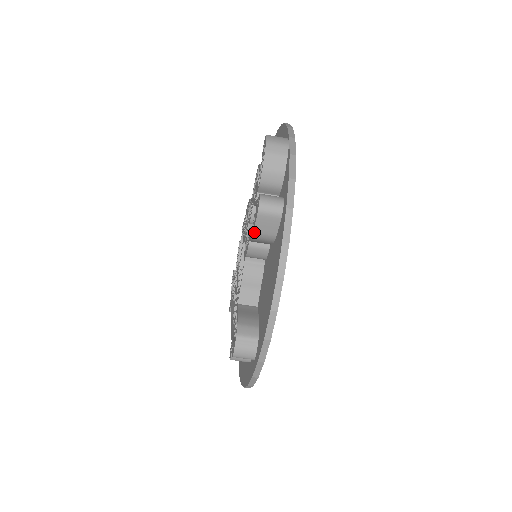
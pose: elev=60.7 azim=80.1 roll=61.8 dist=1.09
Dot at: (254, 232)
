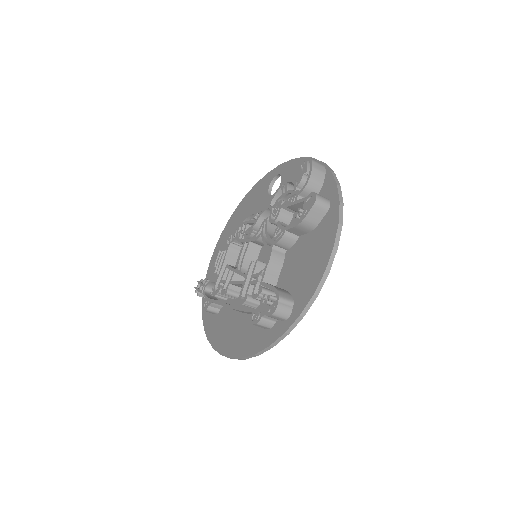
Dot at: (304, 219)
